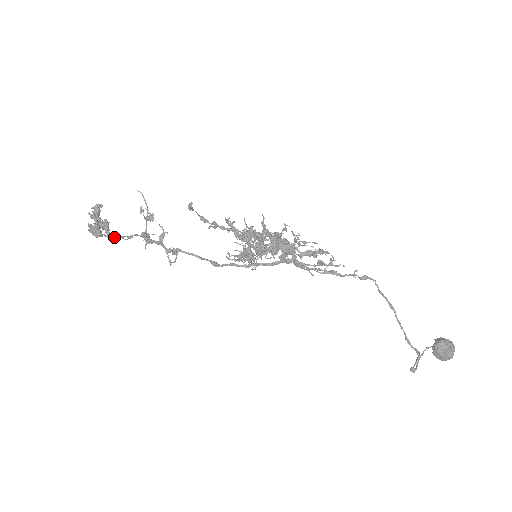
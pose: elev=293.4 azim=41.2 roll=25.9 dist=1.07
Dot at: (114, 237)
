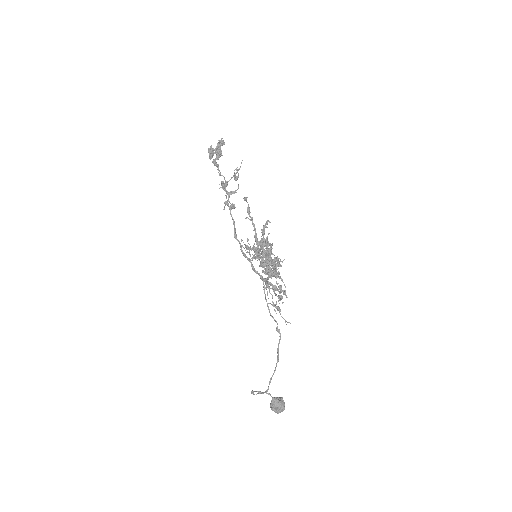
Dot at: (216, 165)
